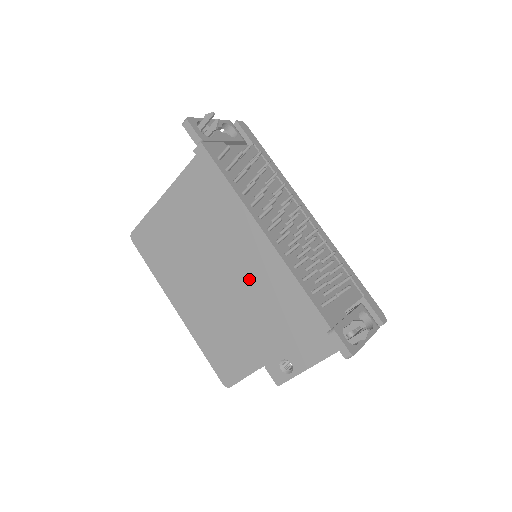
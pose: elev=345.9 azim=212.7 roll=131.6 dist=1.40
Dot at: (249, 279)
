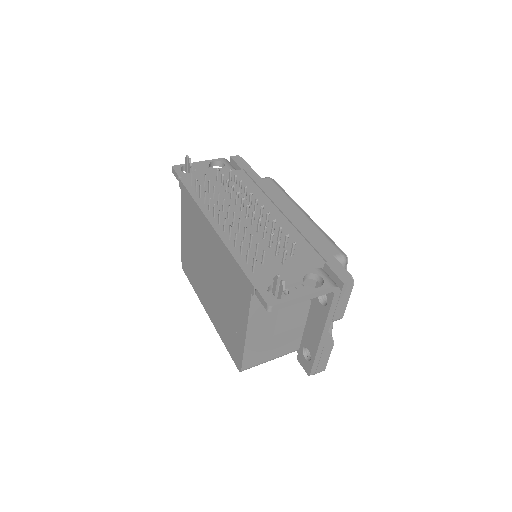
Dot at: (219, 268)
